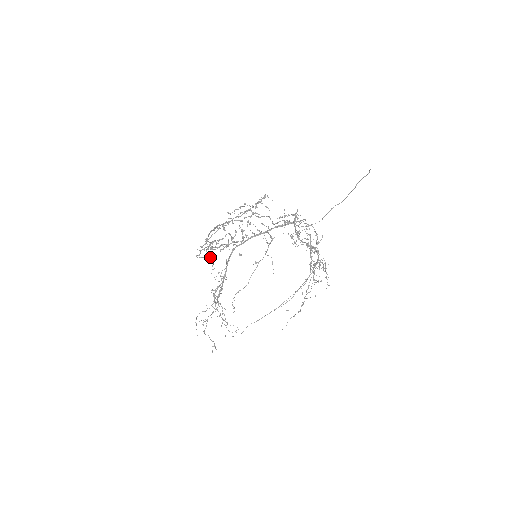
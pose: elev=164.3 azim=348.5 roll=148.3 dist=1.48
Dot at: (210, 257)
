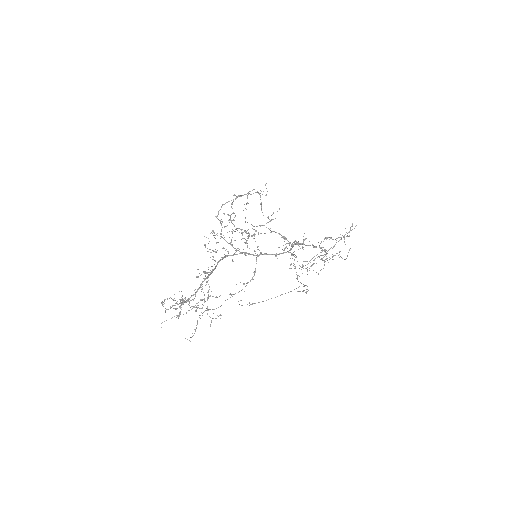
Dot at: (247, 197)
